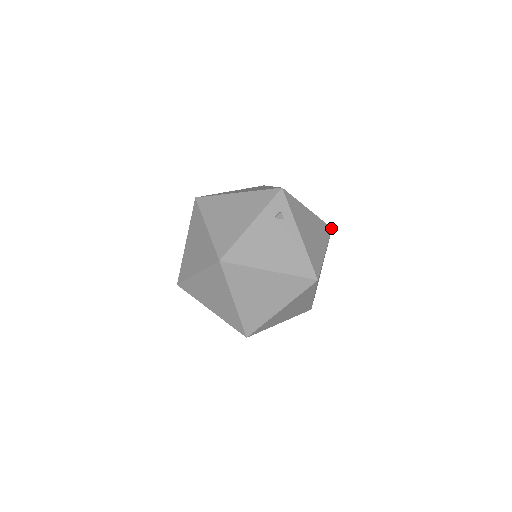
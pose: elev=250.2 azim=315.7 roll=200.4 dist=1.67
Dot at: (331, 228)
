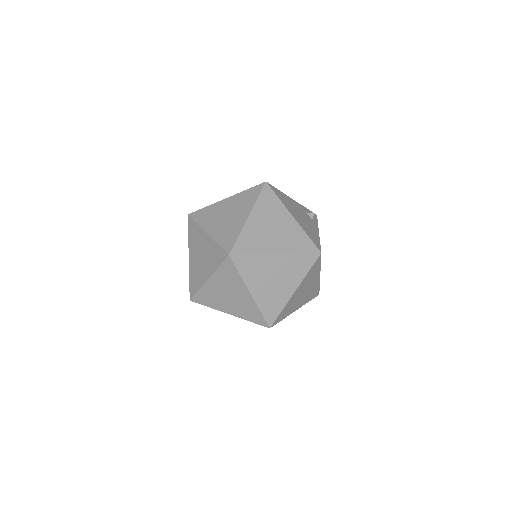
Dot at: occluded
